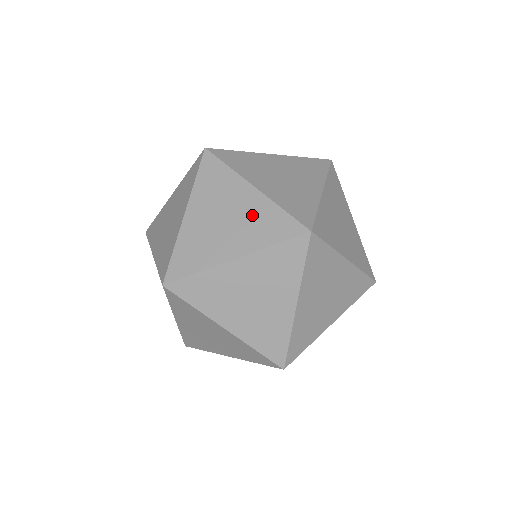
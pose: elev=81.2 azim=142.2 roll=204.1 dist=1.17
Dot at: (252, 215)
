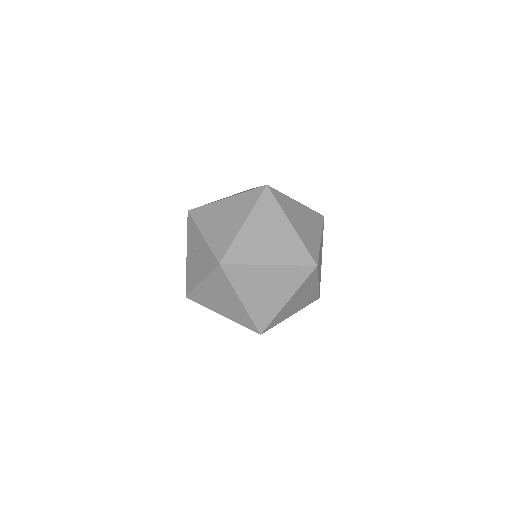
Dot at: (286, 242)
